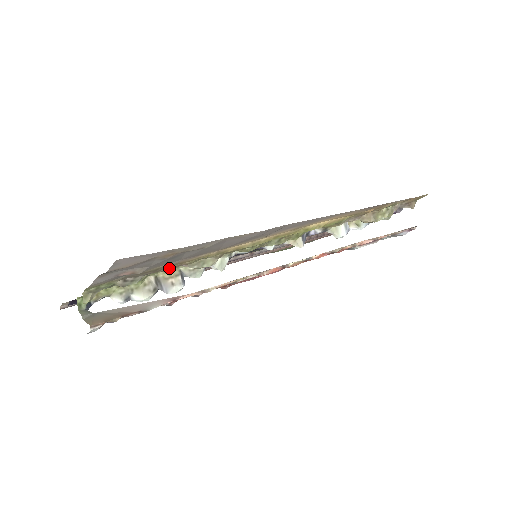
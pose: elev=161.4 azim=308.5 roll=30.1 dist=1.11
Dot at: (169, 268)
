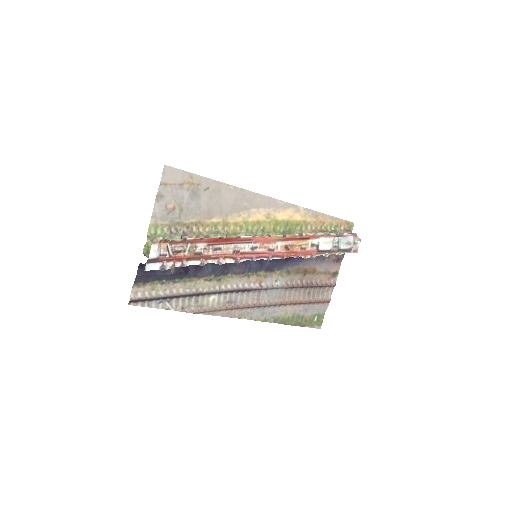
Dot at: (197, 231)
